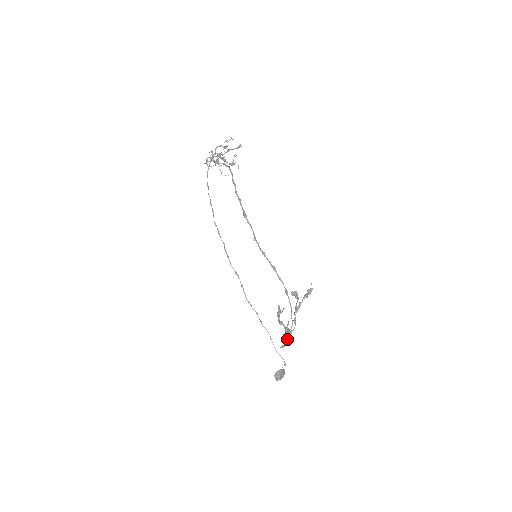
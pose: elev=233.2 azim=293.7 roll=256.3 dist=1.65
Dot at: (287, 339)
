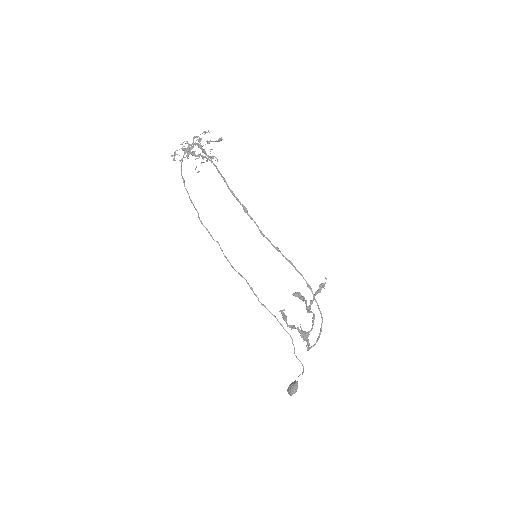
Dot at: (308, 341)
